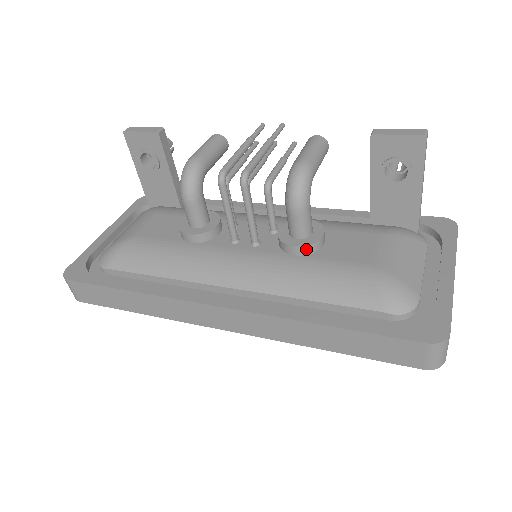
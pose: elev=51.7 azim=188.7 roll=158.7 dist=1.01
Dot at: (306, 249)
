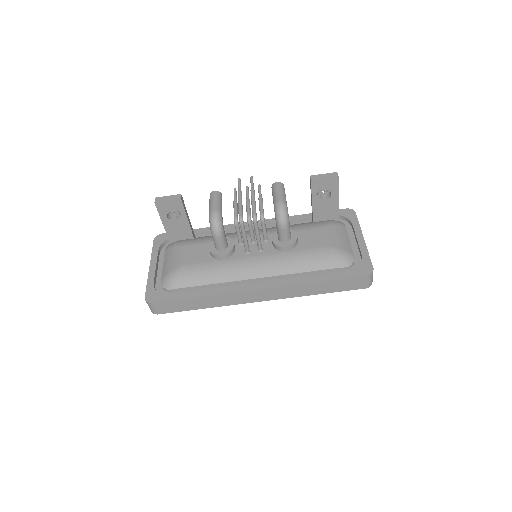
Dot at: (292, 246)
